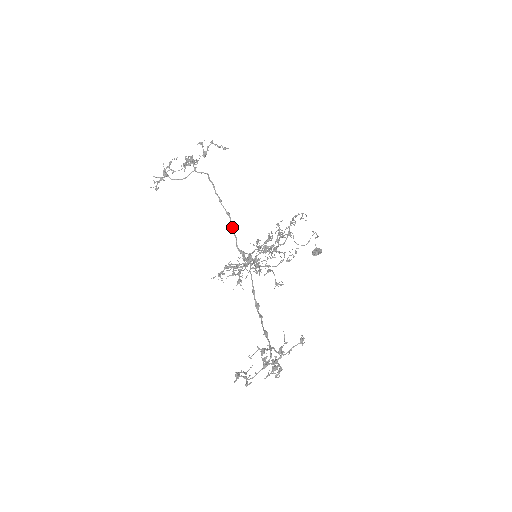
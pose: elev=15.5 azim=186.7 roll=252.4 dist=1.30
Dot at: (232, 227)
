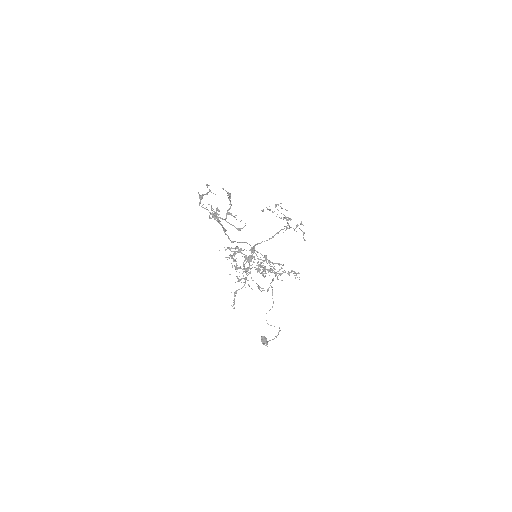
Dot at: (266, 240)
